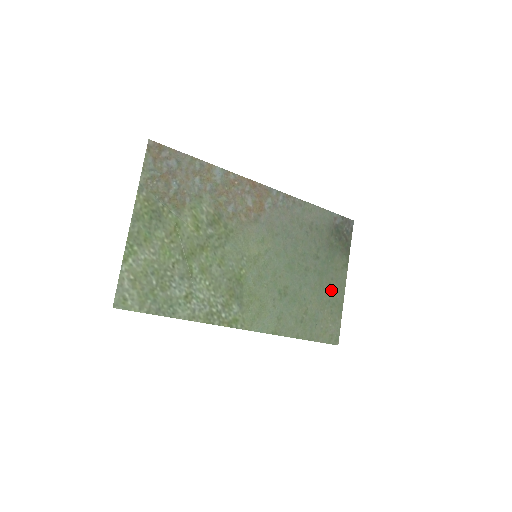
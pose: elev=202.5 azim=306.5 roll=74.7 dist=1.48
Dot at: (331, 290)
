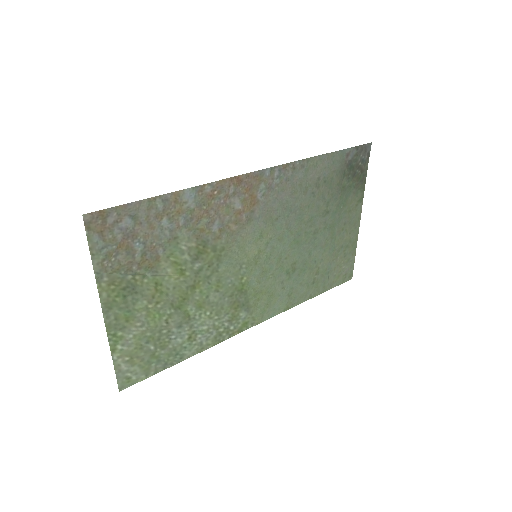
Dot at: (344, 235)
